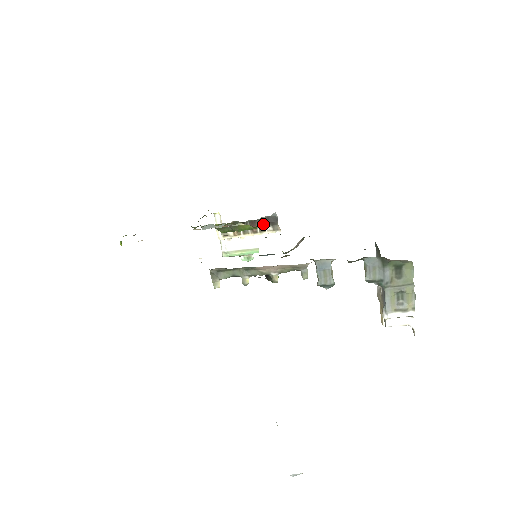
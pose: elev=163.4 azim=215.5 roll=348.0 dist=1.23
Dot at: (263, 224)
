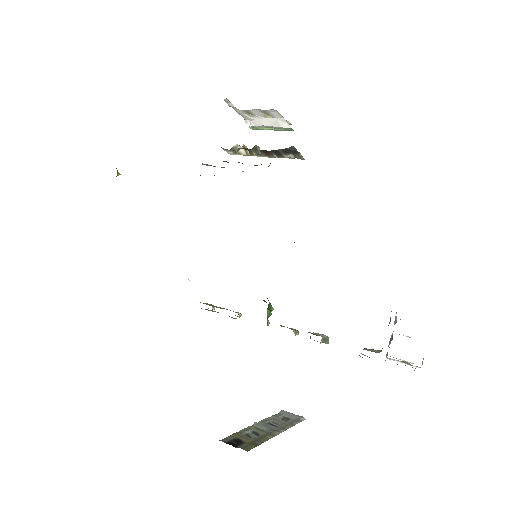
Dot at: (280, 153)
